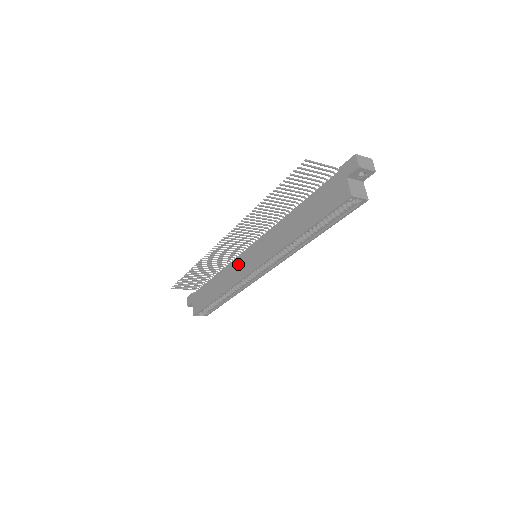
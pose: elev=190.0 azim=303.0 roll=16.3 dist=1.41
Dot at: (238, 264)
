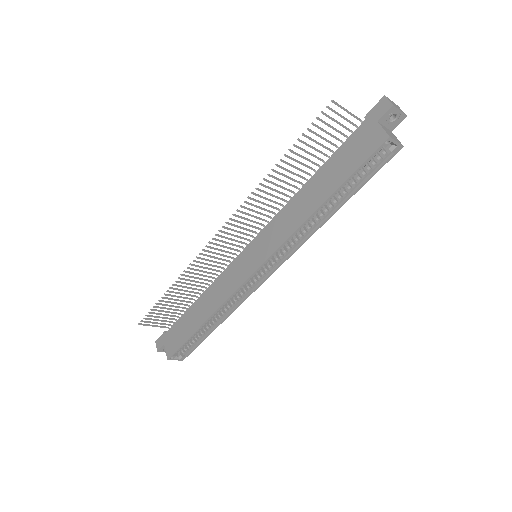
Dot at: (232, 271)
